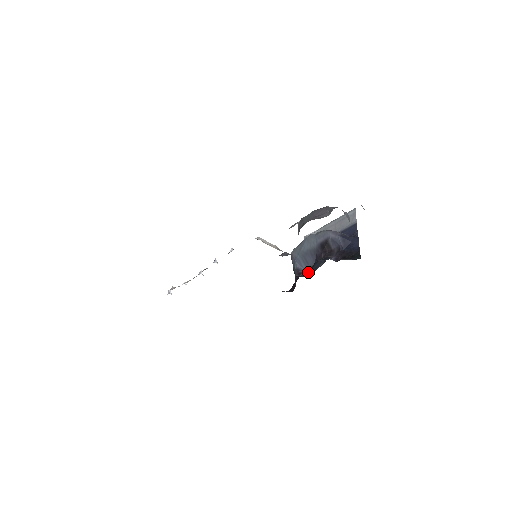
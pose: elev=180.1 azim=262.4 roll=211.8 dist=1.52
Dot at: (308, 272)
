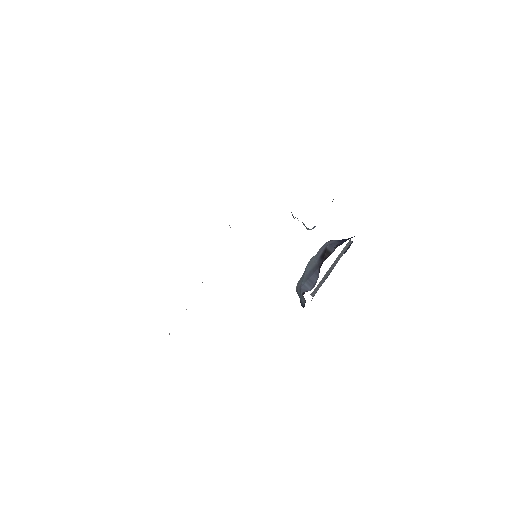
Dot at: occluded
